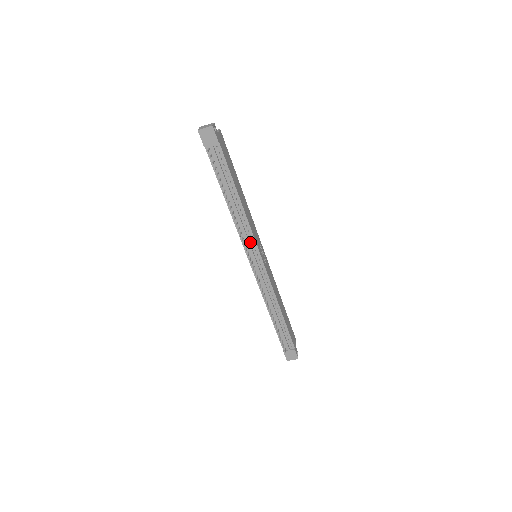
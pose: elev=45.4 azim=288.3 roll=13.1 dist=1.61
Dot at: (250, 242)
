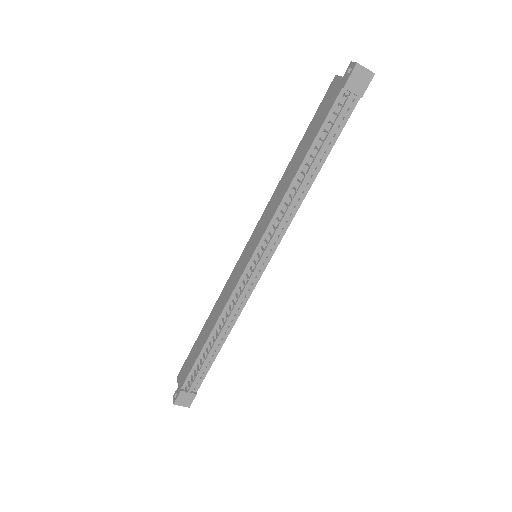
Dot at: (275, 236)
